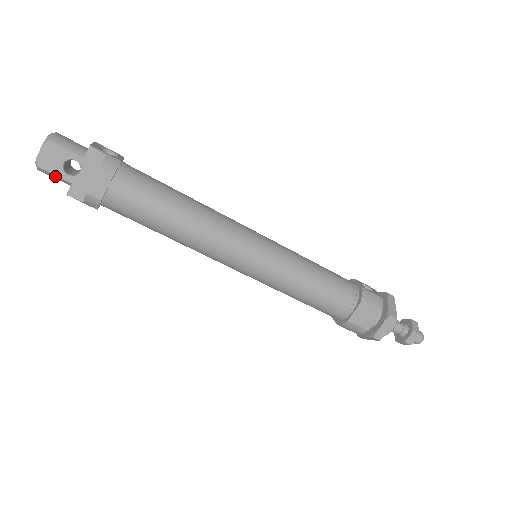
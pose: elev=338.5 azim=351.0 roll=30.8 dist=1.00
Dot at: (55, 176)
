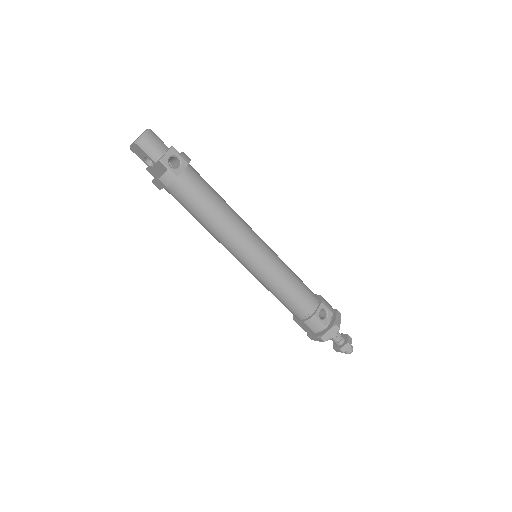
Dot at: (140, 158)
